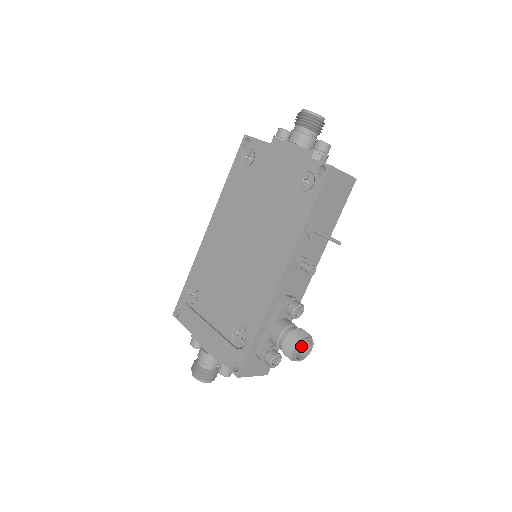
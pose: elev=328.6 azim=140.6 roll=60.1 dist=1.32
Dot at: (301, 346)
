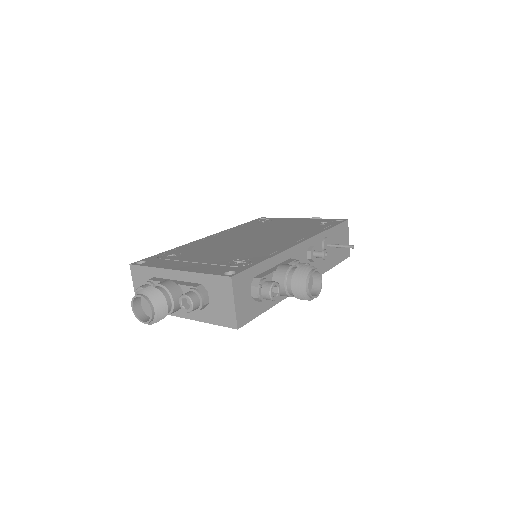
Dot at: occluded
